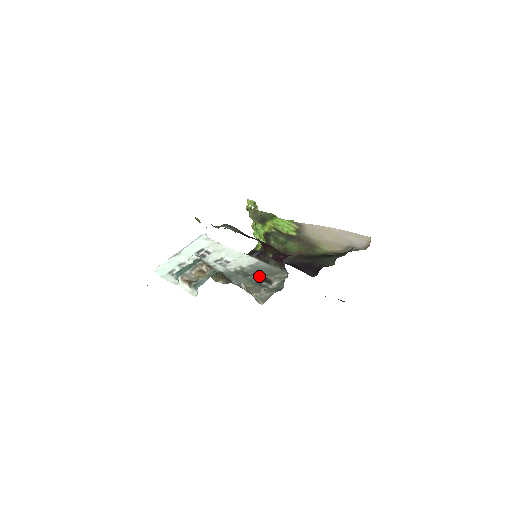
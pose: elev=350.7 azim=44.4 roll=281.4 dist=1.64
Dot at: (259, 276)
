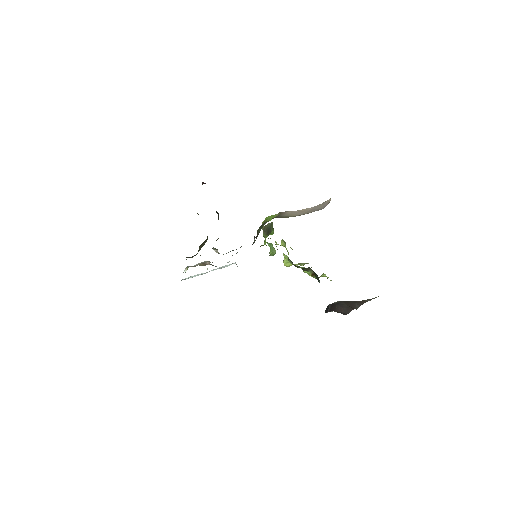
Dot at: occluded
